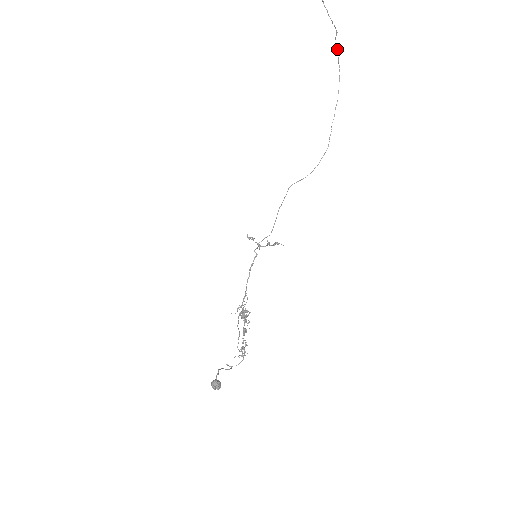
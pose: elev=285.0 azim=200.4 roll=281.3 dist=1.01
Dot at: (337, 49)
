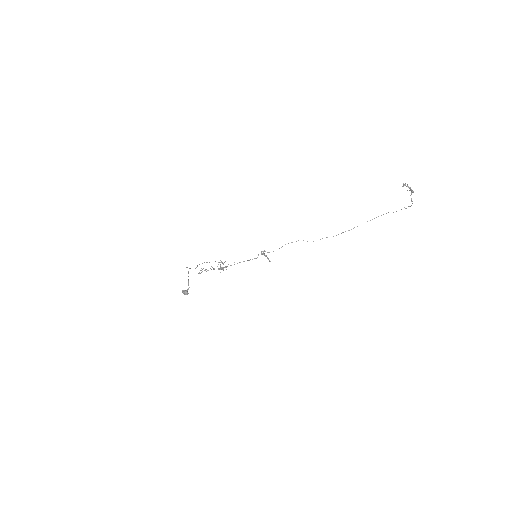
Dot at: occluded
